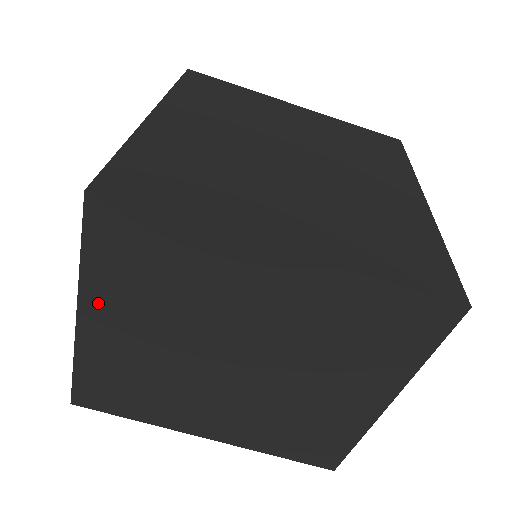
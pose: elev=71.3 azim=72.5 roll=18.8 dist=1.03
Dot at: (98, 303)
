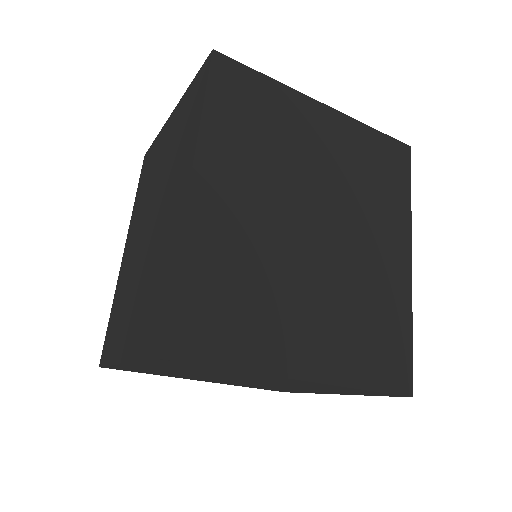
Dot at: (144, 365)
